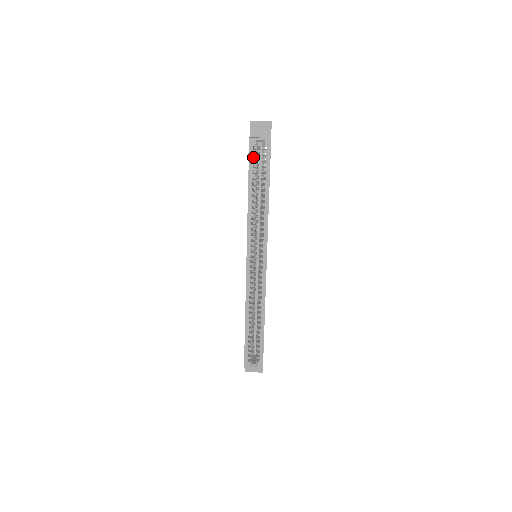
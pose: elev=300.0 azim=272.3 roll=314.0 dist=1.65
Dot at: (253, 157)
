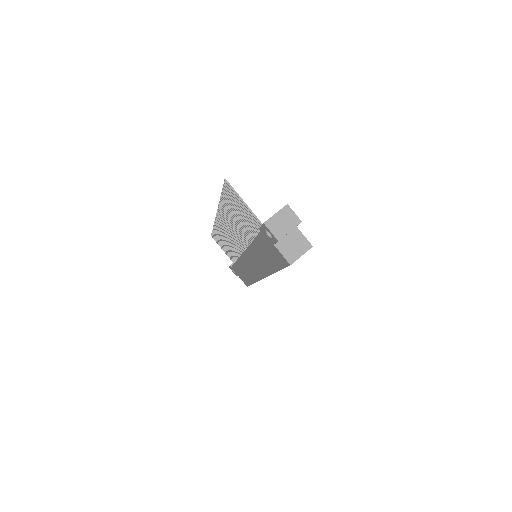
Dot at: occluded
